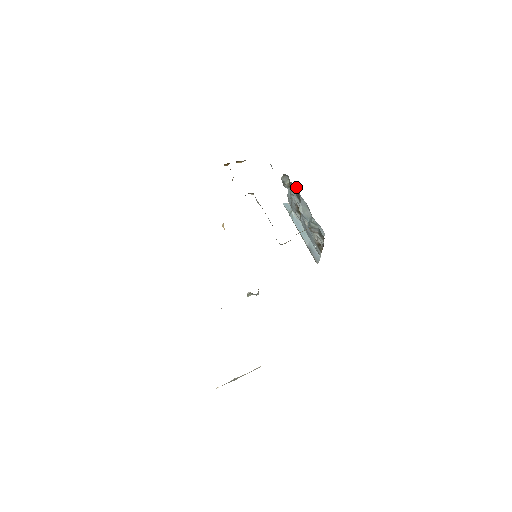
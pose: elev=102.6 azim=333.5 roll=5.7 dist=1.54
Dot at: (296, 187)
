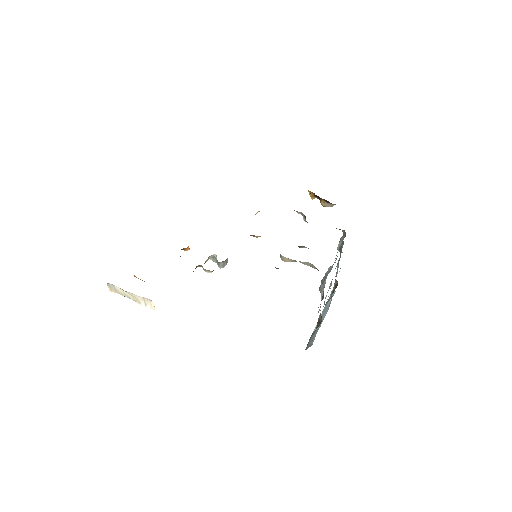
Dot at: occluded
